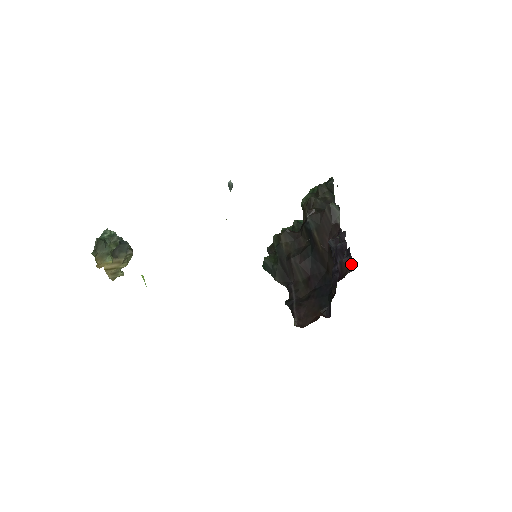
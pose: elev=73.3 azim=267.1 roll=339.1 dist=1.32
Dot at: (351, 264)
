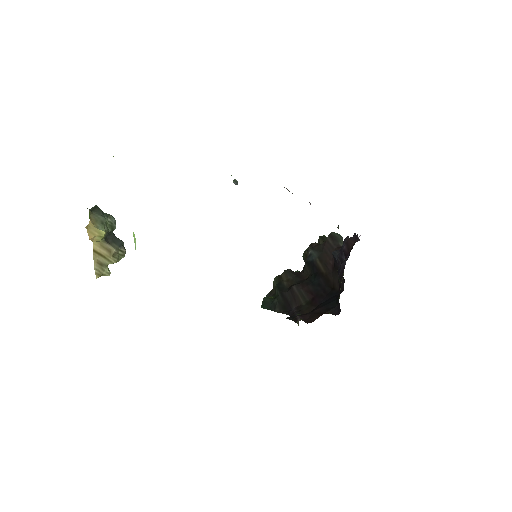
Dot at: (358, 238)
